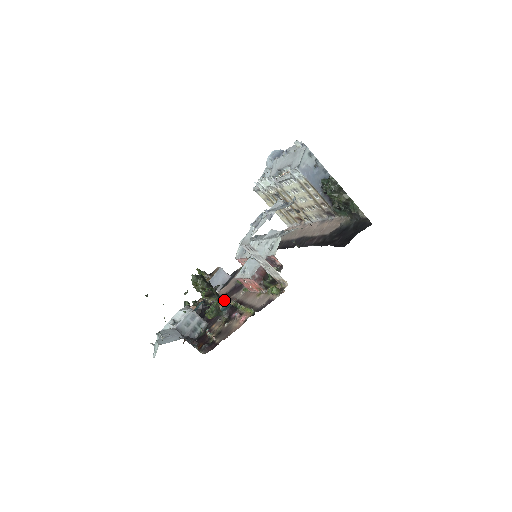
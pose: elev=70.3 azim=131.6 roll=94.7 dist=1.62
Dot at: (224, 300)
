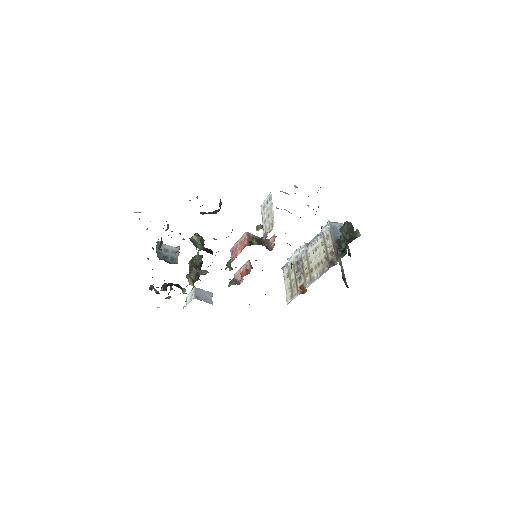
Dot at: (200, 280)
